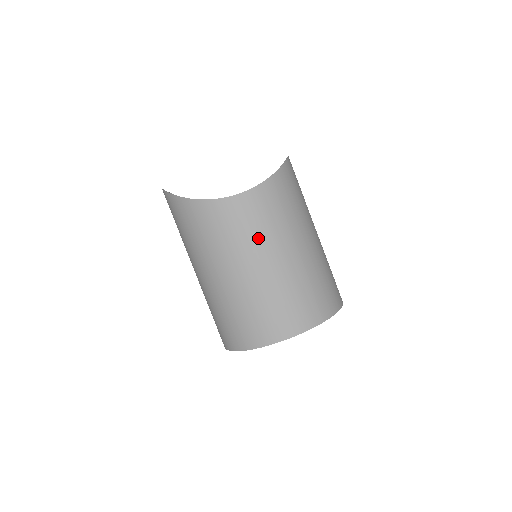
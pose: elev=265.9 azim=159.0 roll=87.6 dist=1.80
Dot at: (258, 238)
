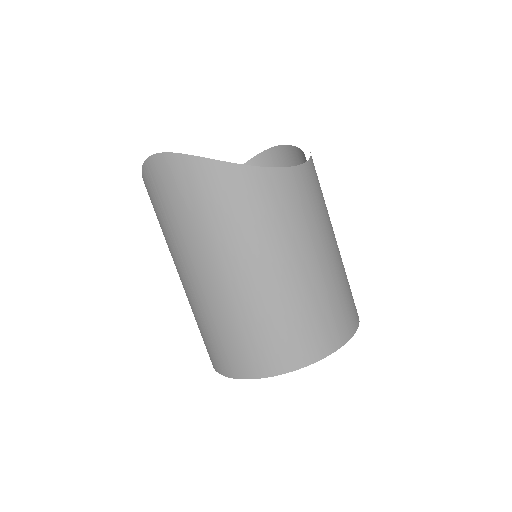
Dot at: (318, 221)
